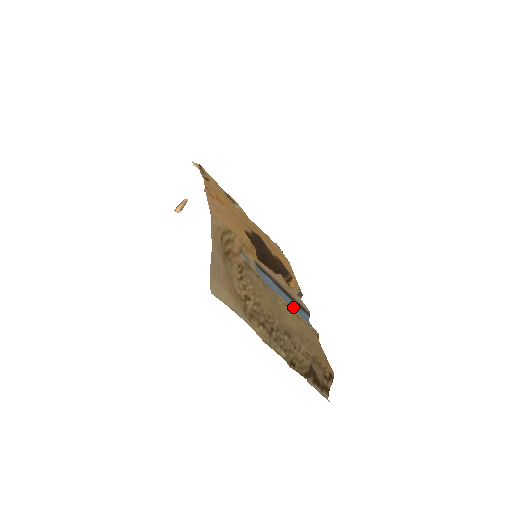
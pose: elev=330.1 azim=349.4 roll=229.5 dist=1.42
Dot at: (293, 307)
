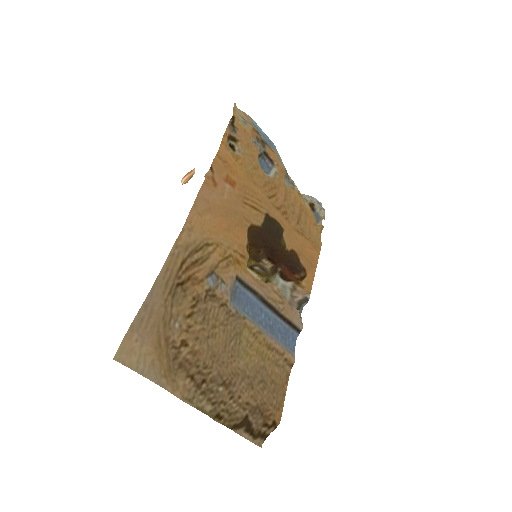
Dot at: (276, 327)
